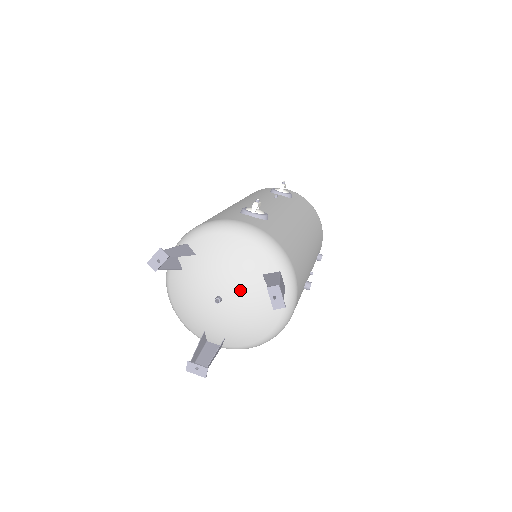
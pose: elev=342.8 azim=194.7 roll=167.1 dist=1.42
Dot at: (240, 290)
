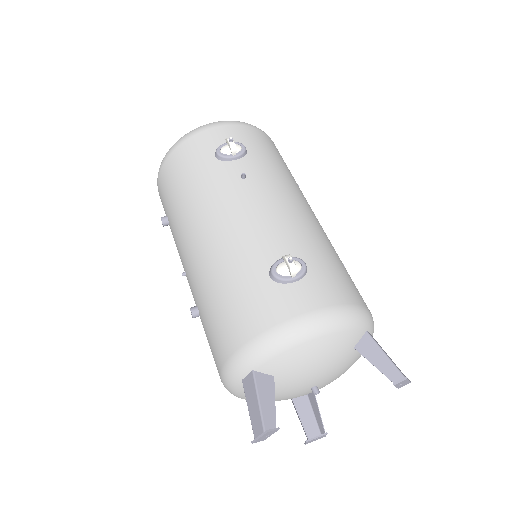
Dot at: (335, 372)
